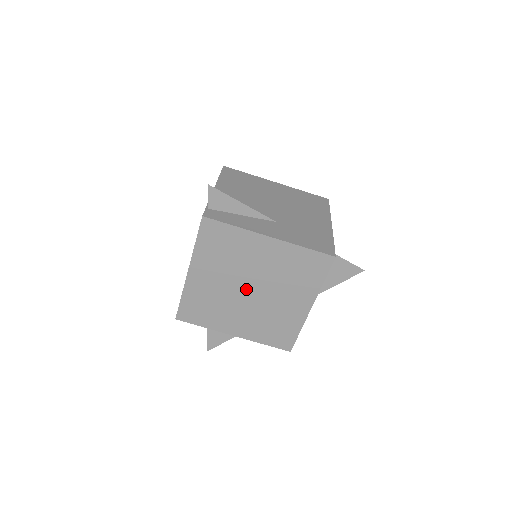
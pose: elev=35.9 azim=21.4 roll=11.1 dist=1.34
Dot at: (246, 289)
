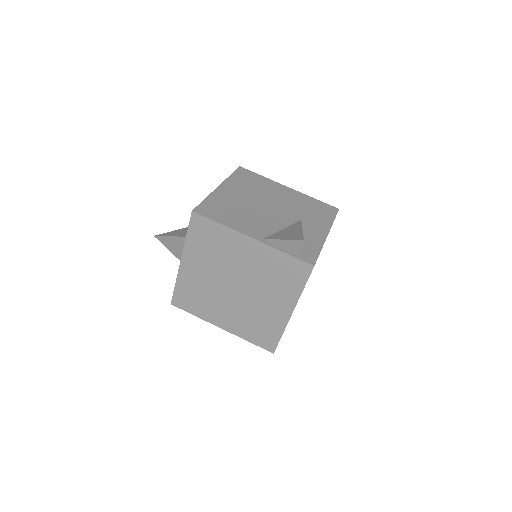
Dot at: occluded
